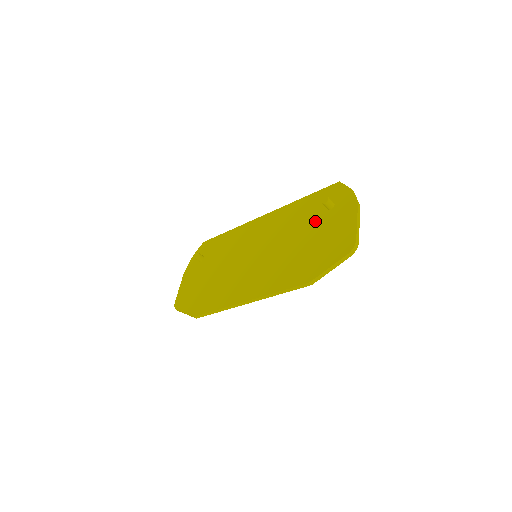
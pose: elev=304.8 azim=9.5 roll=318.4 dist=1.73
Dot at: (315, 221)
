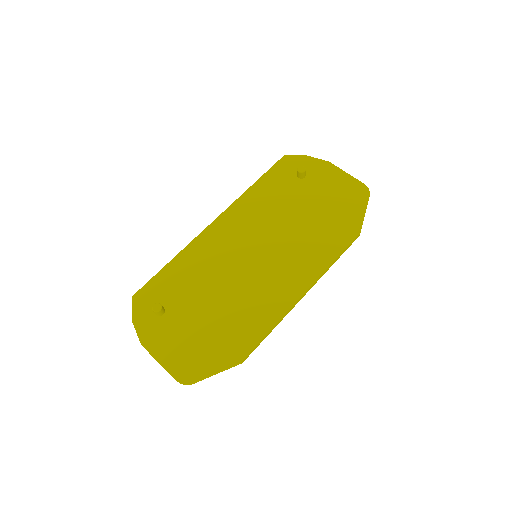
Dot at: (299, 192)
